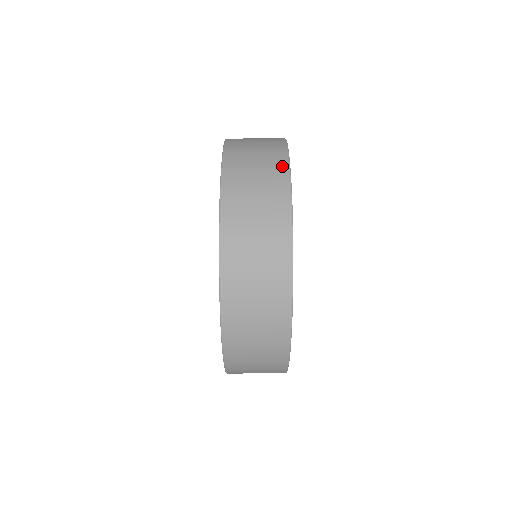
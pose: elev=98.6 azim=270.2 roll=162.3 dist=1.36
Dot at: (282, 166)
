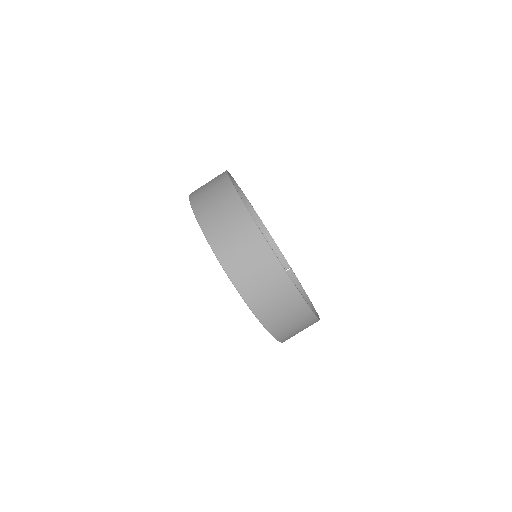
Dot at: (284, 280)
